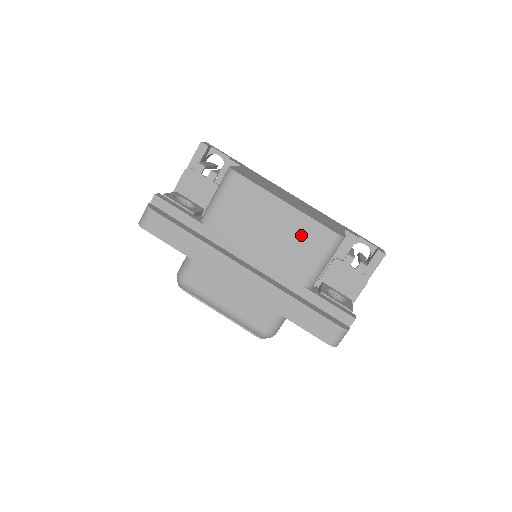
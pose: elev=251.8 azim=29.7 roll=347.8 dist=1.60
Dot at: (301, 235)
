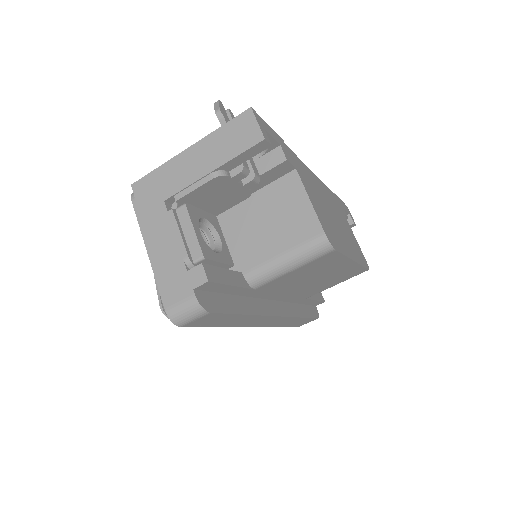
Dot at: (341, 276)
